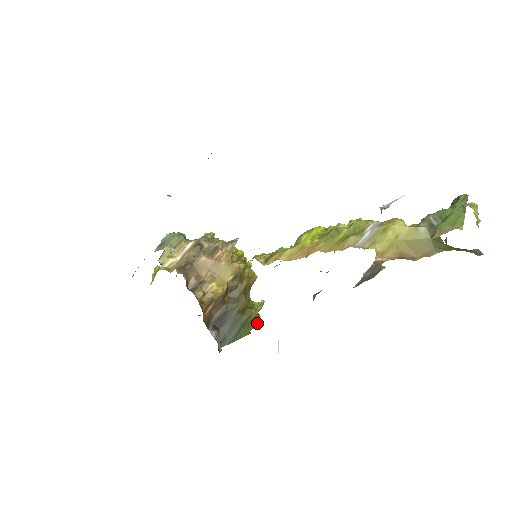
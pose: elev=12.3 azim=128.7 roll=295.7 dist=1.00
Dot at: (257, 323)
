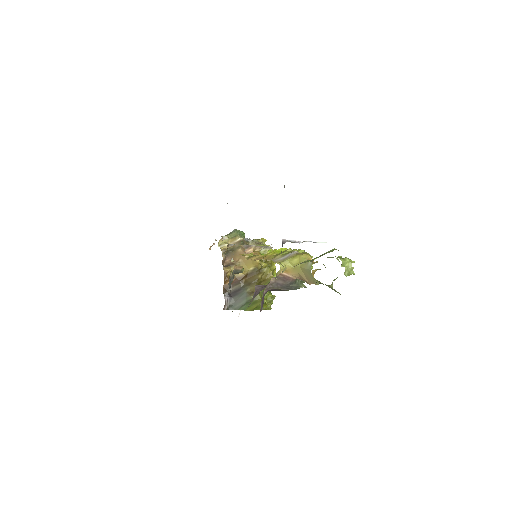
Dot at: (263, 307)
